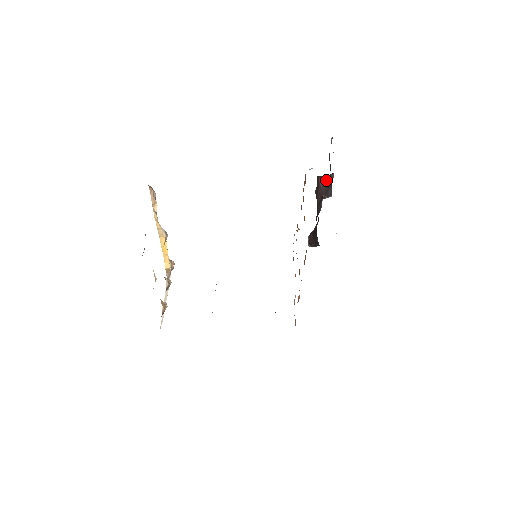
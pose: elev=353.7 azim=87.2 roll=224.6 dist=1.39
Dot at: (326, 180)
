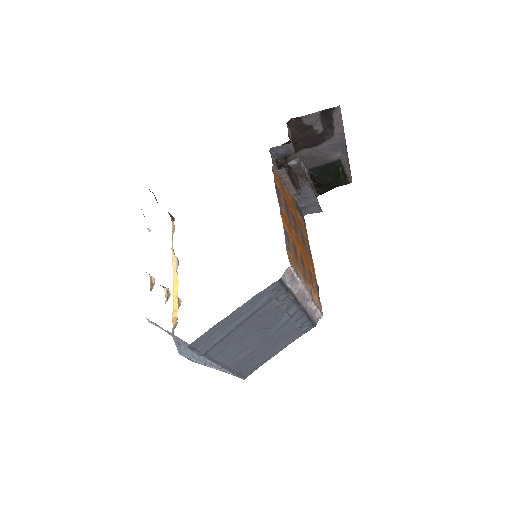
Dot at: (296, 167)
